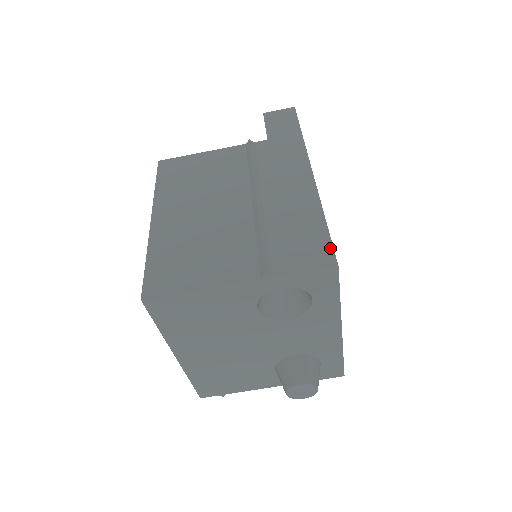
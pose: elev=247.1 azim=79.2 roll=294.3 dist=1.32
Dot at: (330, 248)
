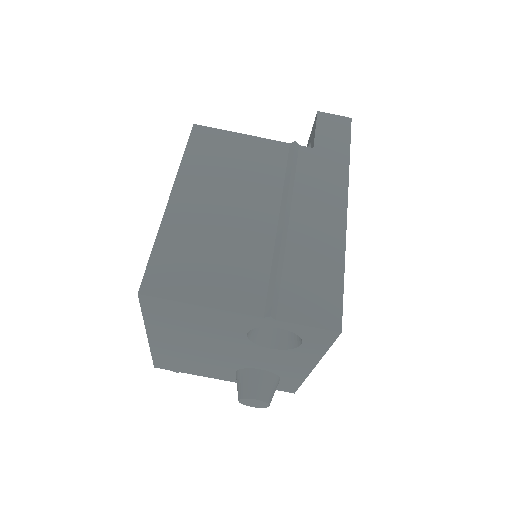
Dot at: (339, 309)
